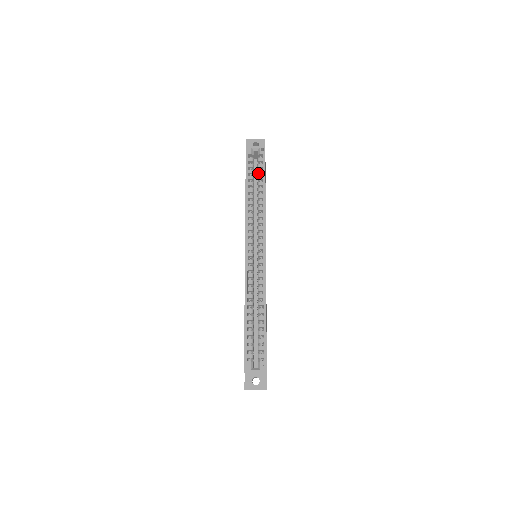
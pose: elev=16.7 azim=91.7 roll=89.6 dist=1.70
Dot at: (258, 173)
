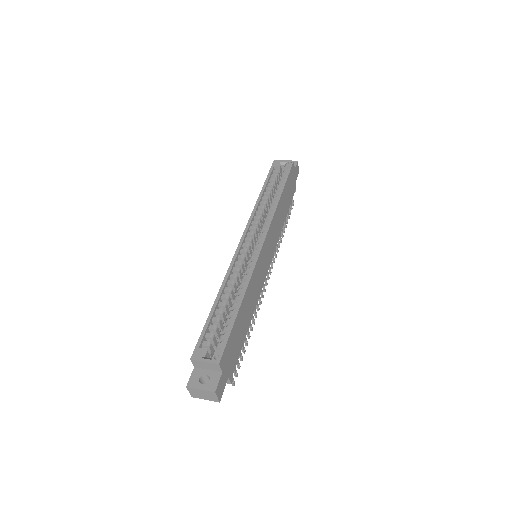
Dot at: (280, 181)
